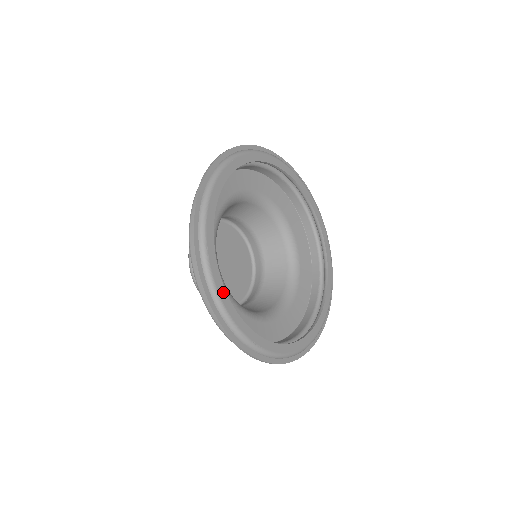
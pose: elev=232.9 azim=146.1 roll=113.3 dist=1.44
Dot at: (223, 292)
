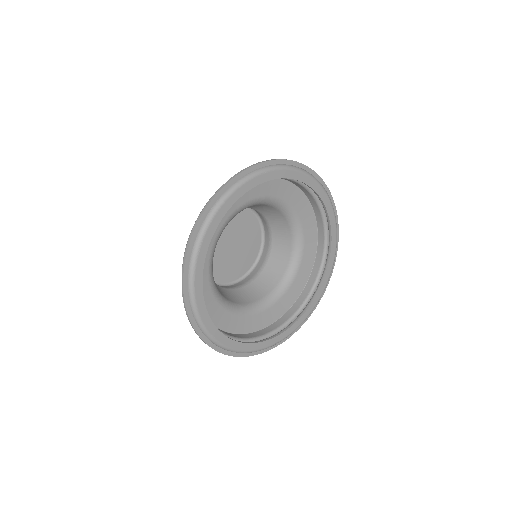
Dot at: (199, 287)
